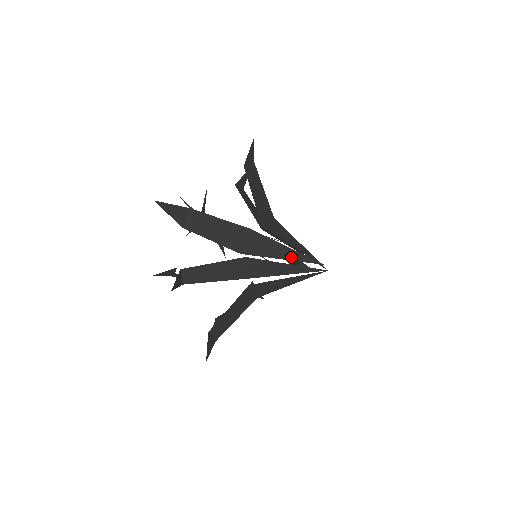
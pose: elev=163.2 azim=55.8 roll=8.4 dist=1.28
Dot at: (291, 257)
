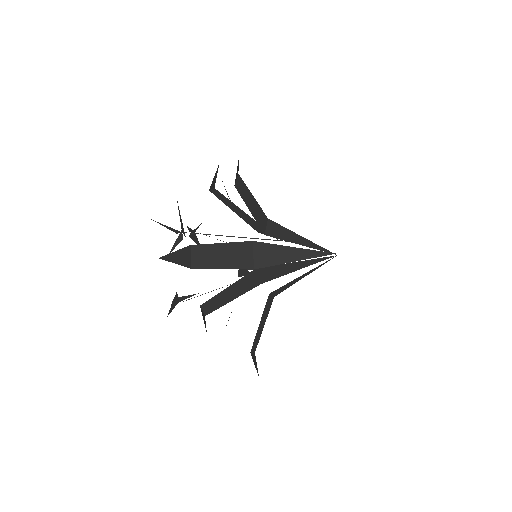
Dot at: (303, 257)
